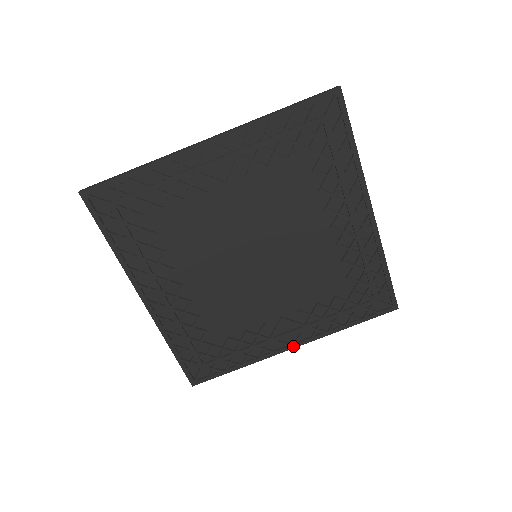
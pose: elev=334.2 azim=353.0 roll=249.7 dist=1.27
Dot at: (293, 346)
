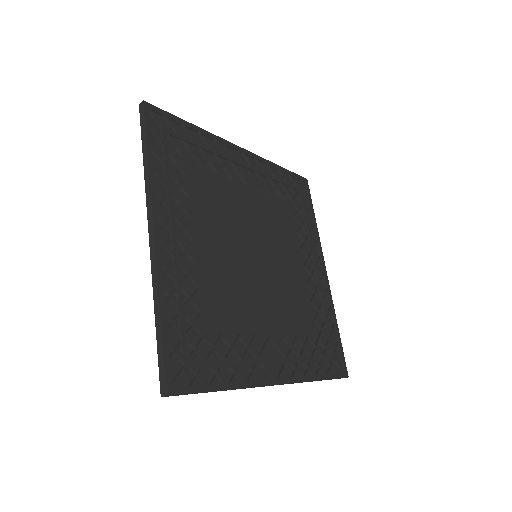
Dot at: (277, 381)
